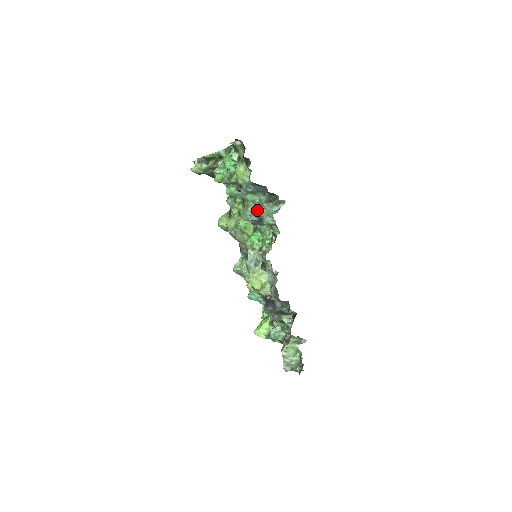
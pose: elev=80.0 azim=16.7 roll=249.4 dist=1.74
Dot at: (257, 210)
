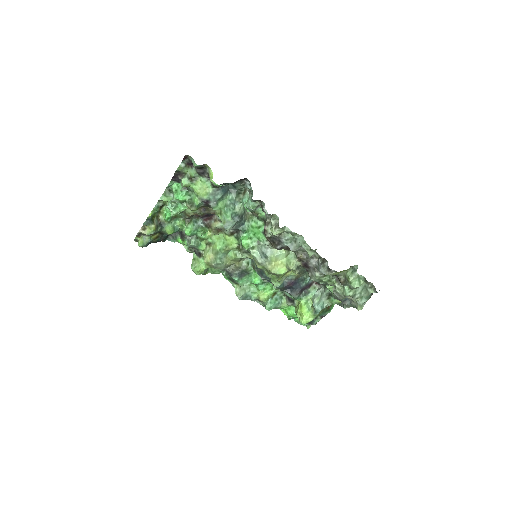
Dot at: (234, 210)
